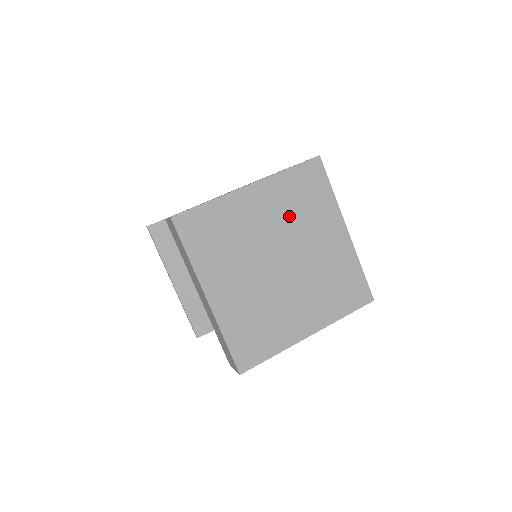
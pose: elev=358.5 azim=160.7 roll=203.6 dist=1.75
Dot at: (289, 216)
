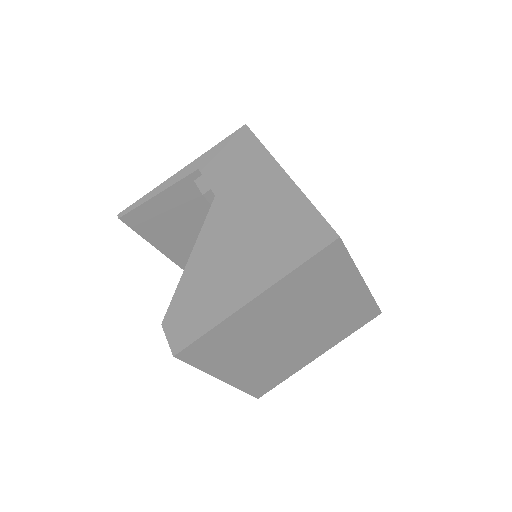
Dot at: (301, 300)
